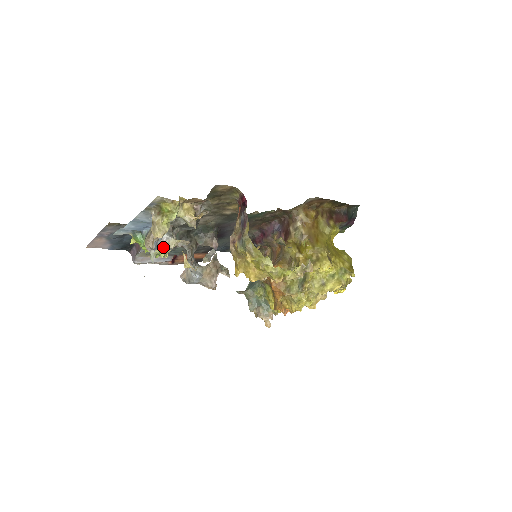
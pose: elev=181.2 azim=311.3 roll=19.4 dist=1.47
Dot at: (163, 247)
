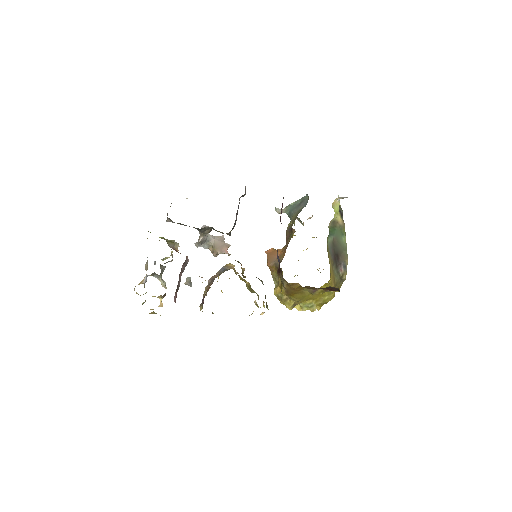
Dot at: occluded
